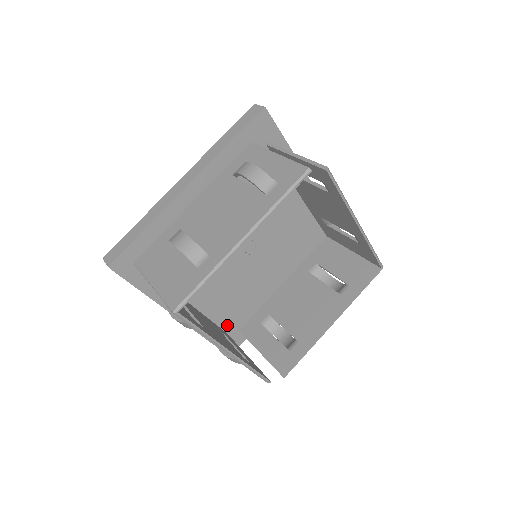
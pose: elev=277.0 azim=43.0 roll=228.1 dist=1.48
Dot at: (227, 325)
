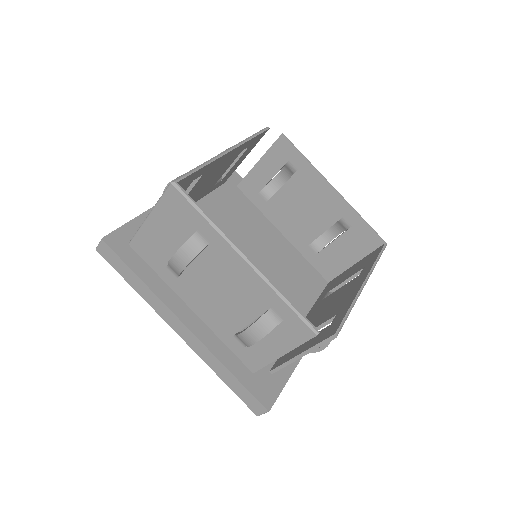
Dot at: occluded
